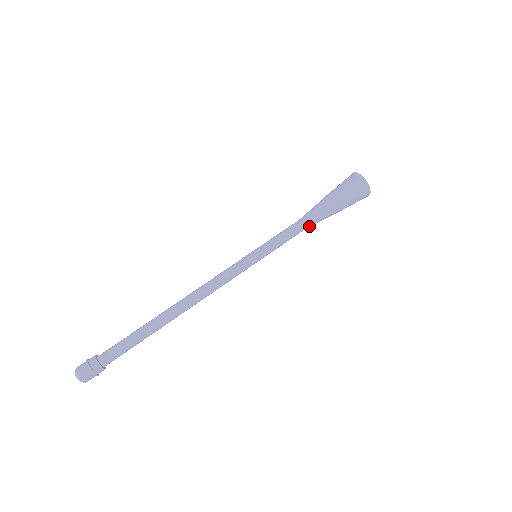
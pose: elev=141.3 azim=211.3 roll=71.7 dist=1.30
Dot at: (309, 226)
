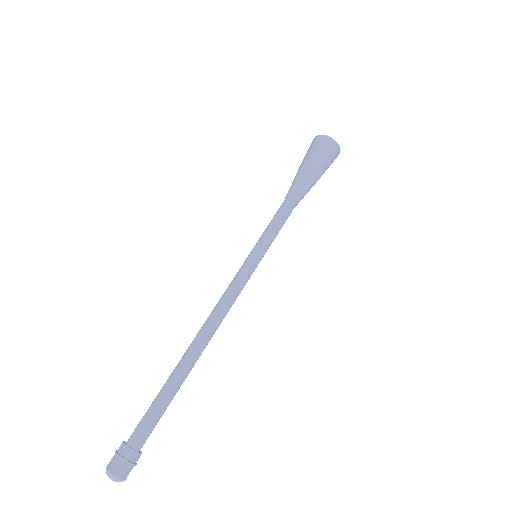
Dot at: (295, 206)
